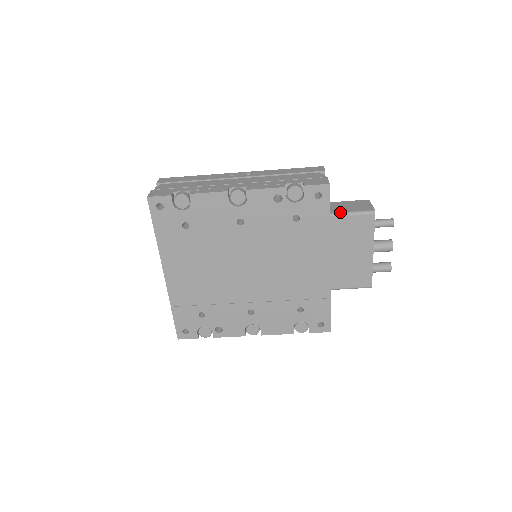
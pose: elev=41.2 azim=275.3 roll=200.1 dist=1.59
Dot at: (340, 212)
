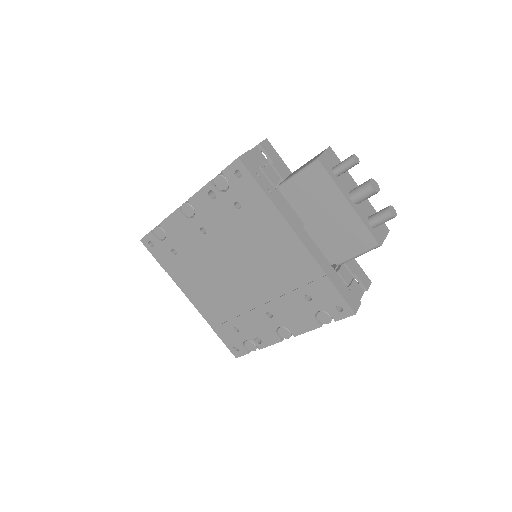
Dot at: (289, 177)
